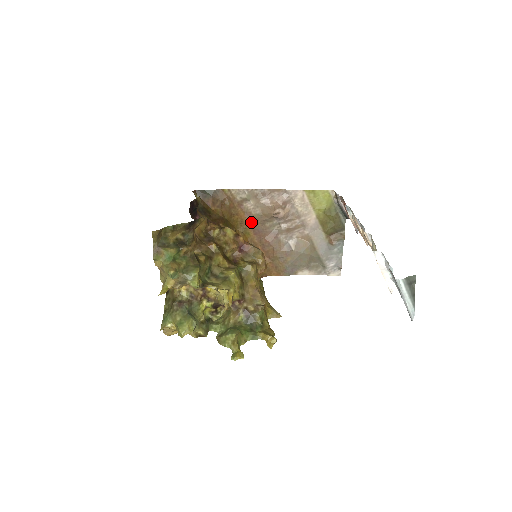
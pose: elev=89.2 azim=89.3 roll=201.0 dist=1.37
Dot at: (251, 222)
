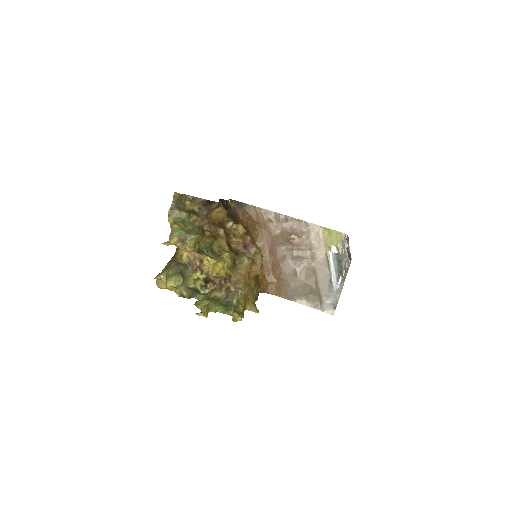
Dot at: (269, 241)
